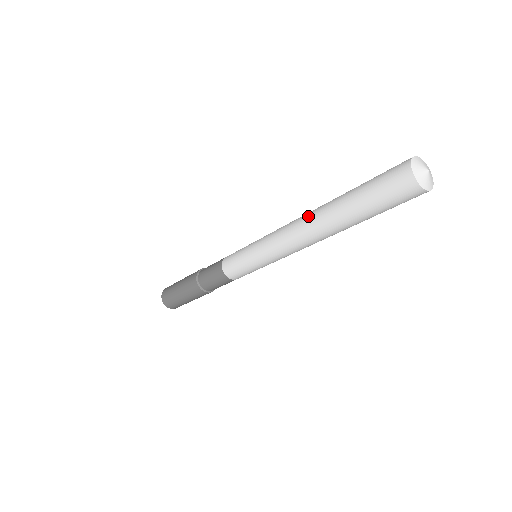
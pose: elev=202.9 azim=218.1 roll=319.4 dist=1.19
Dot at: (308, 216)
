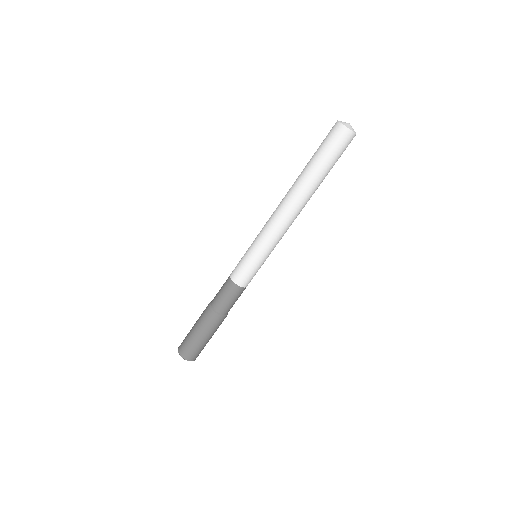
Dot at: occluded
